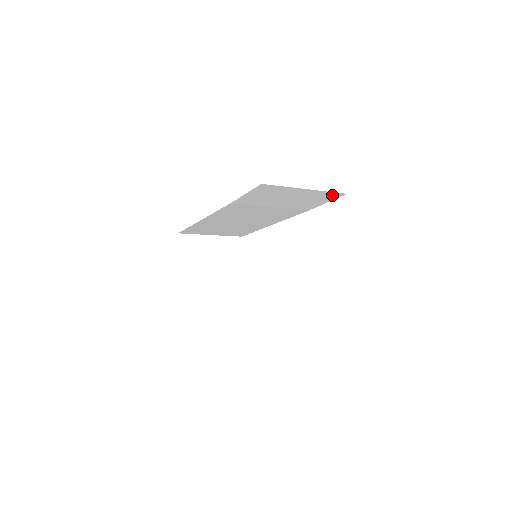
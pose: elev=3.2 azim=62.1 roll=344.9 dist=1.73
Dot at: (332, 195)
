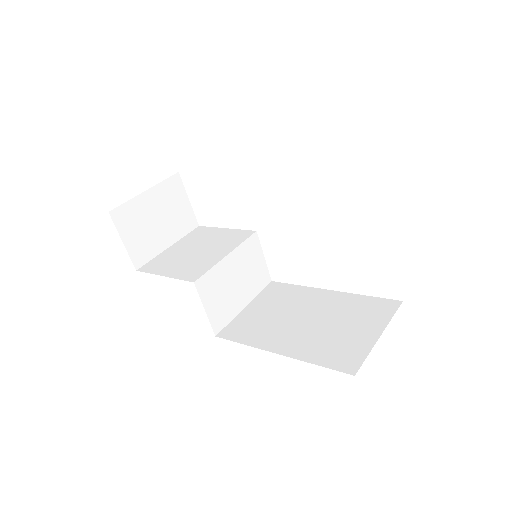
Dot at: occluded
